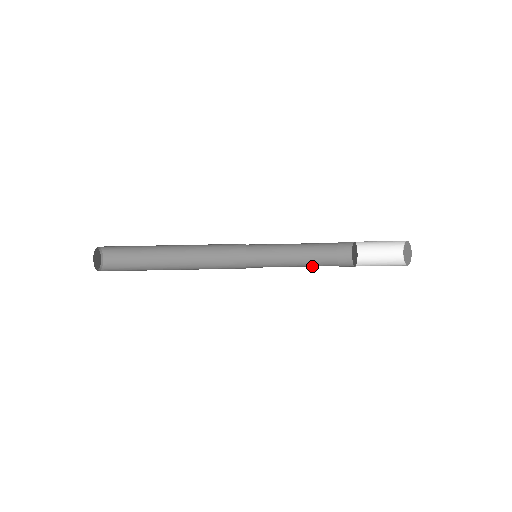
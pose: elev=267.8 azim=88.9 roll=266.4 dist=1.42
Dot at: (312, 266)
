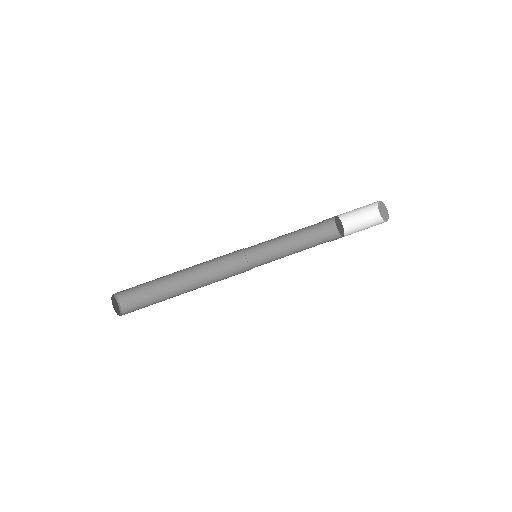
Dot at: occluded
